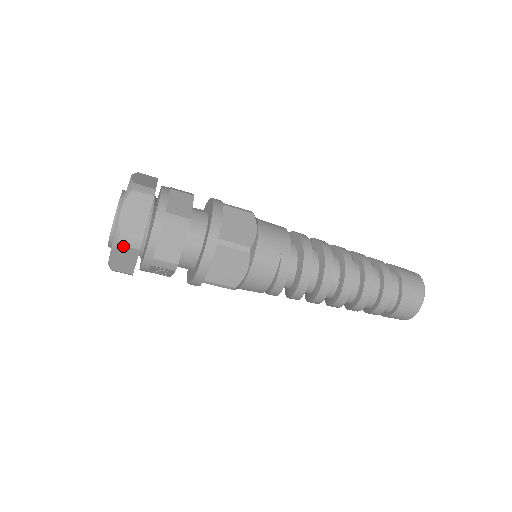
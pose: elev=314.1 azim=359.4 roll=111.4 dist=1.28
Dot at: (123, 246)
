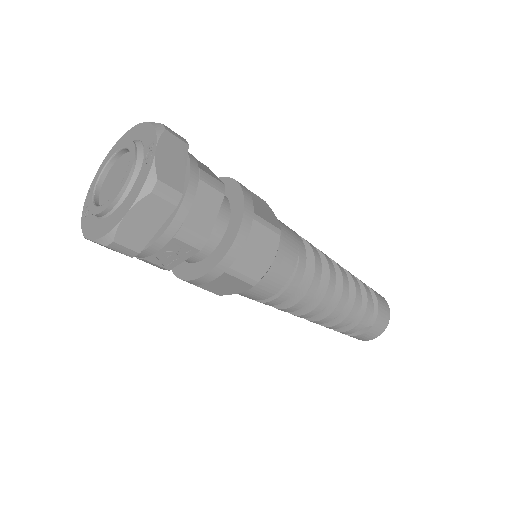
Dot at: (157, 197)
